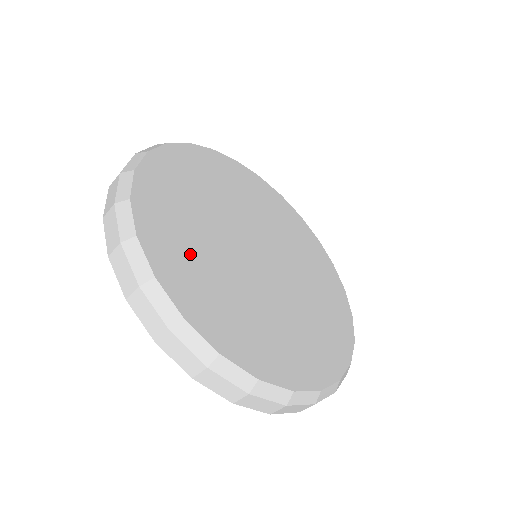
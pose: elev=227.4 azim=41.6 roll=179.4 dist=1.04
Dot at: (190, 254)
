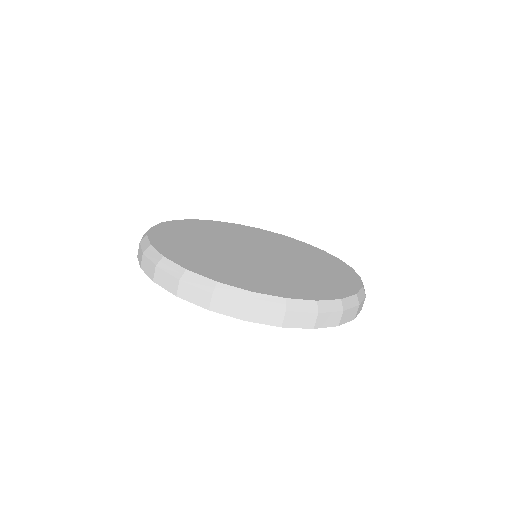
Dot at: (264, 279)
